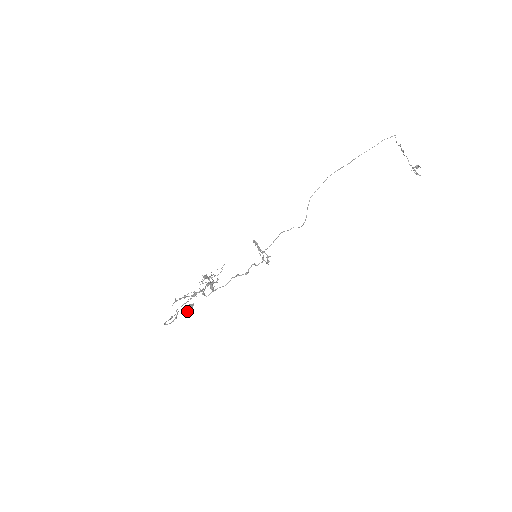
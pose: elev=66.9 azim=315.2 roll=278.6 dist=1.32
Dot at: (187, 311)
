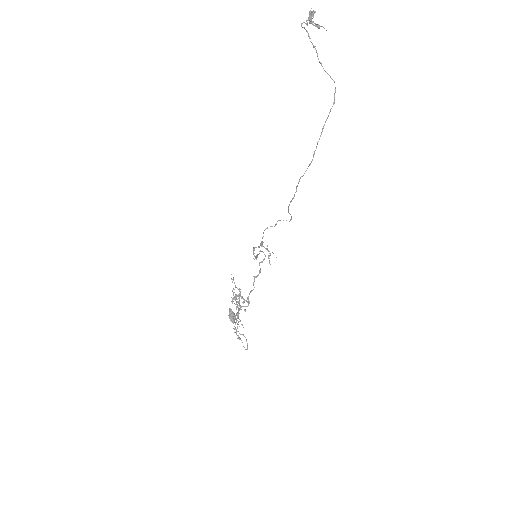
Dot at: occluded
